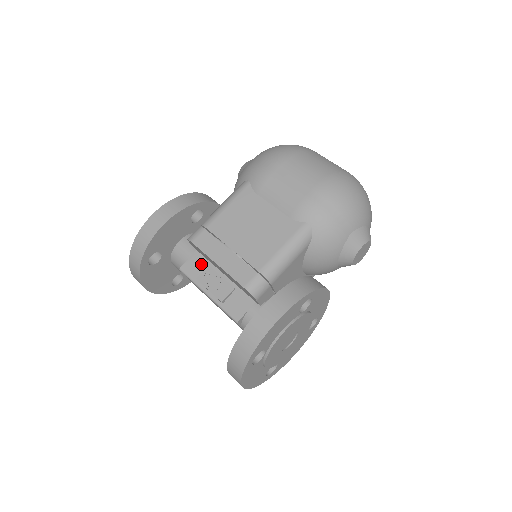
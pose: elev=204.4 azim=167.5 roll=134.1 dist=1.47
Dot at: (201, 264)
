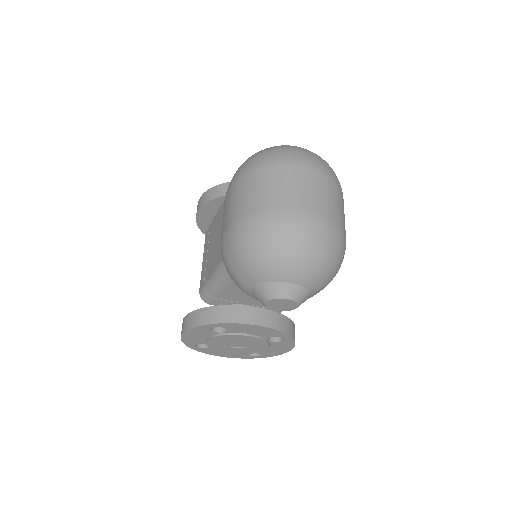
Dot at: occluded
